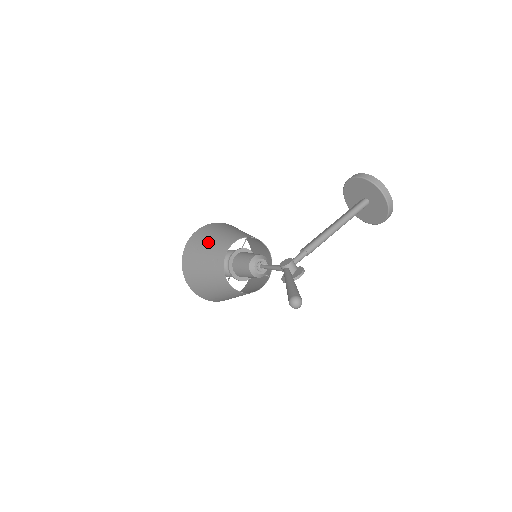
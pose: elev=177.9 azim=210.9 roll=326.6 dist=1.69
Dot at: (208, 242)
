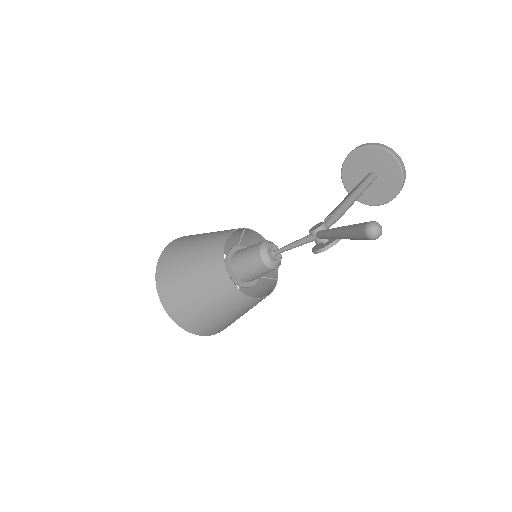
Dot at: (192, 245)
